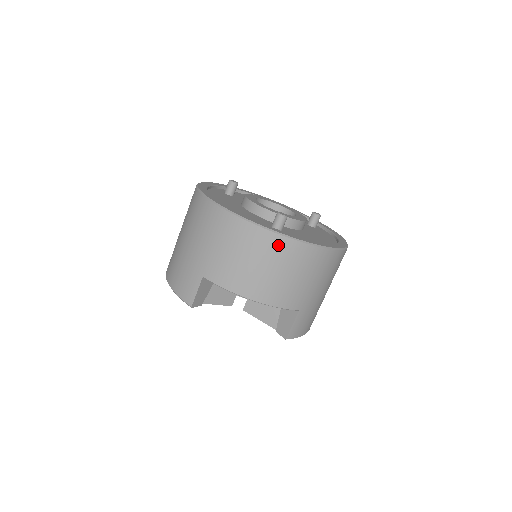
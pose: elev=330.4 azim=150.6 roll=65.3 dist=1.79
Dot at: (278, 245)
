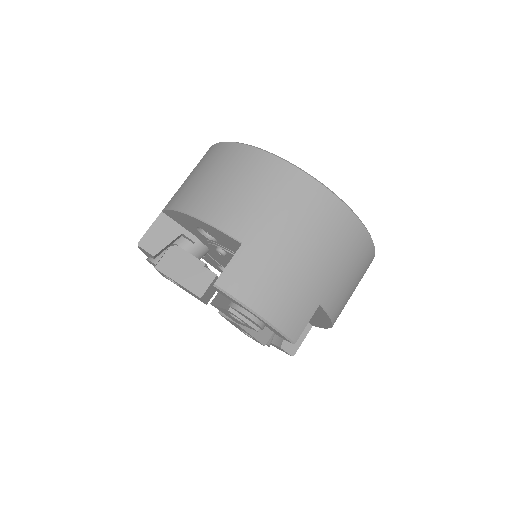
Dot at: (233, 153)
